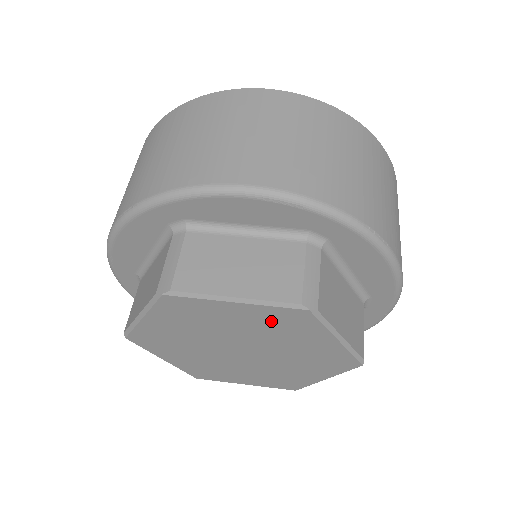
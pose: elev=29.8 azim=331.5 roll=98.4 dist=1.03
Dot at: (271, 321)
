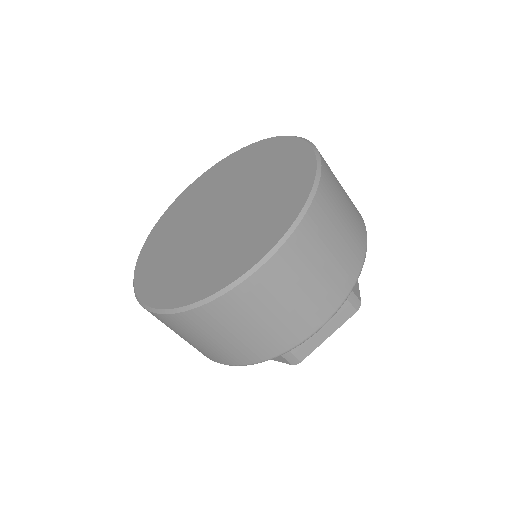
Dot at: occluded
